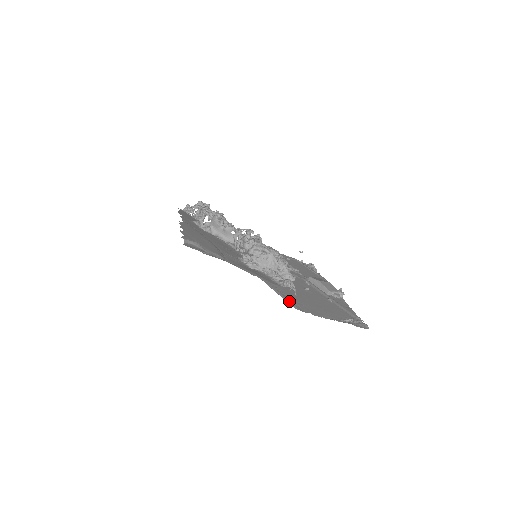
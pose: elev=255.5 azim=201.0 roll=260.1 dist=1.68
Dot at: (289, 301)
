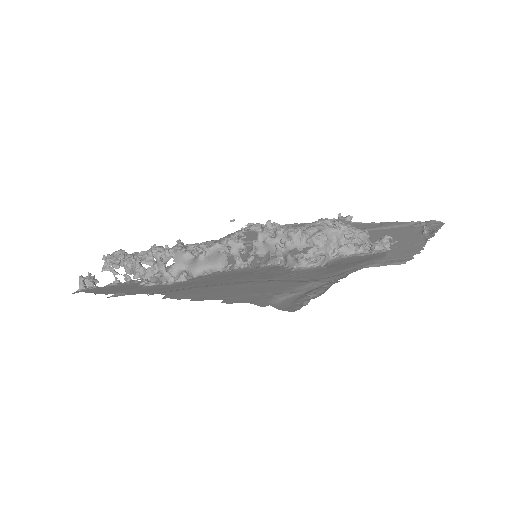
Dot at: (380, 264)
